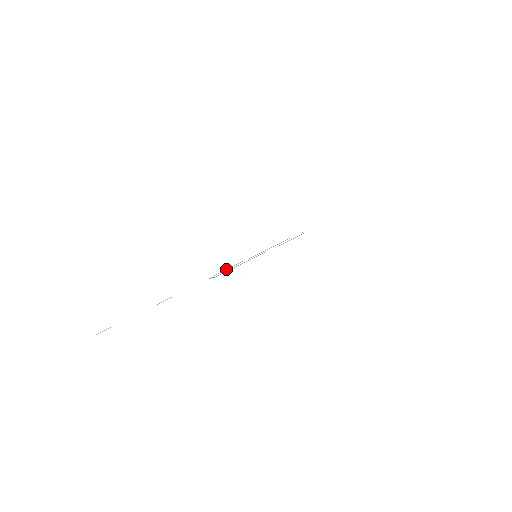
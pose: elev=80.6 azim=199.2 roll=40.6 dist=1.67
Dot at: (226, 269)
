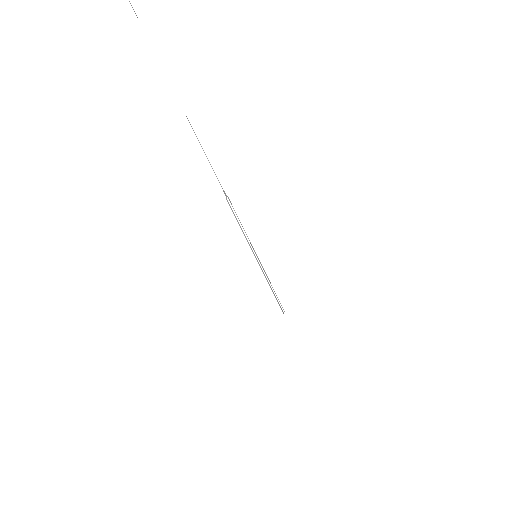
Dot at: occluded
